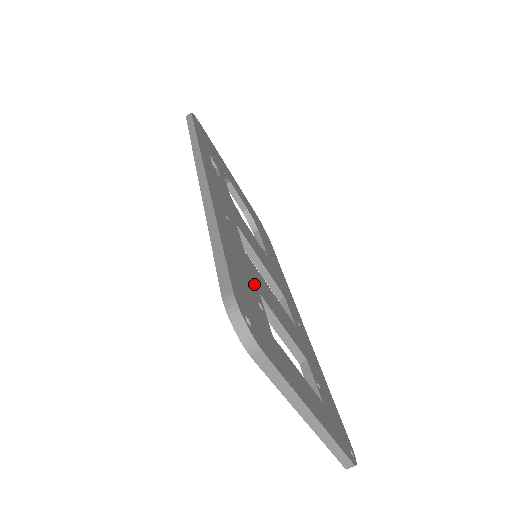
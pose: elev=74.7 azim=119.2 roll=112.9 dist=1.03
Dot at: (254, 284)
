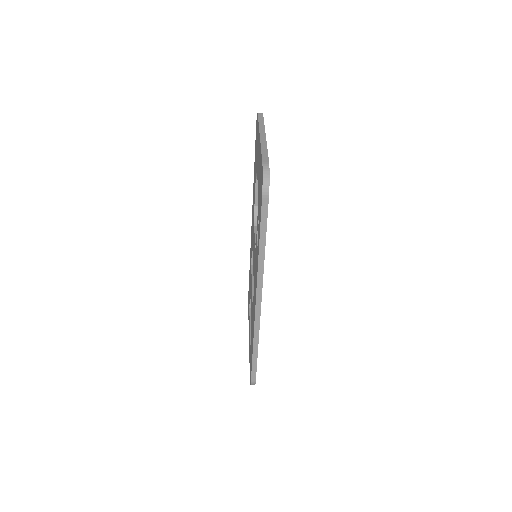
Dot at: occluded
